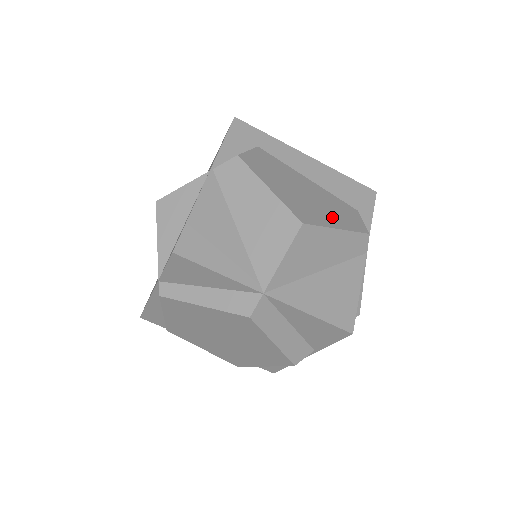
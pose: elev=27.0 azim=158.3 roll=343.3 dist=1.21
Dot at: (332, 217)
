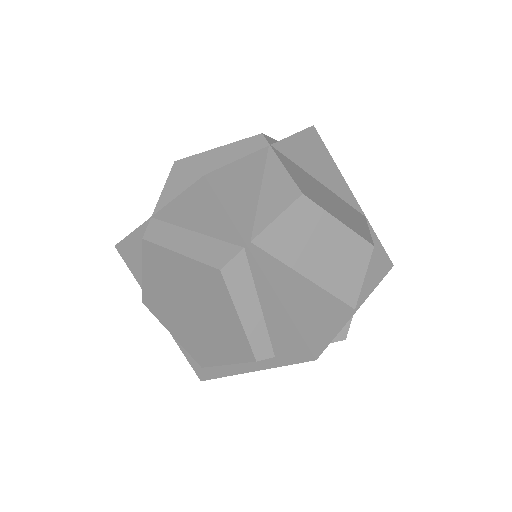
Dot at: occluded
